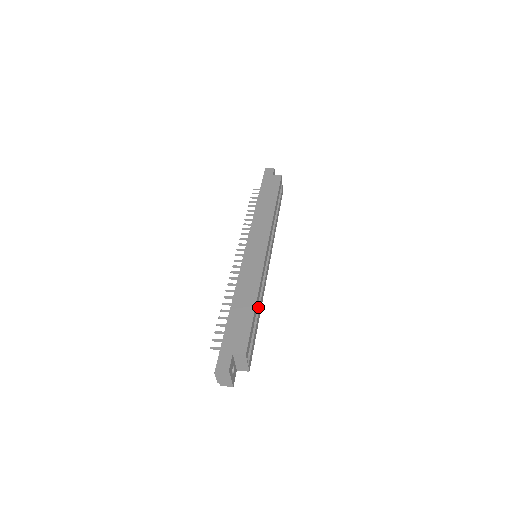
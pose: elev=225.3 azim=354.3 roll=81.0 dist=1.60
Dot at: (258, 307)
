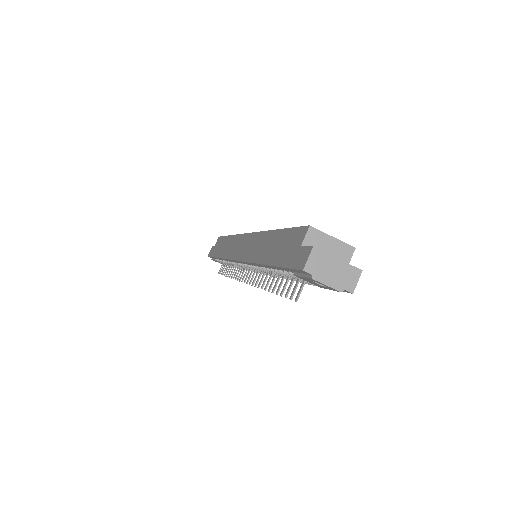
Dot at: occluded
